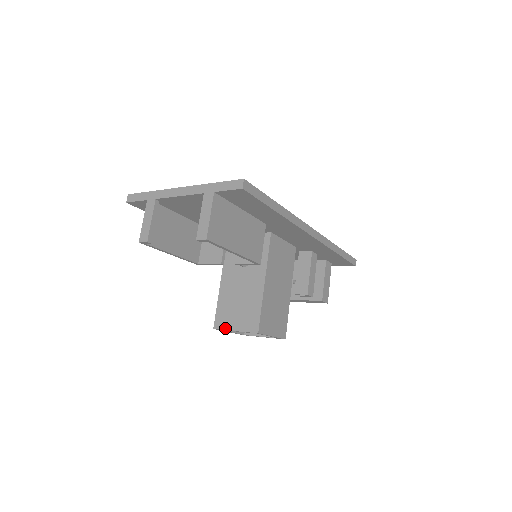
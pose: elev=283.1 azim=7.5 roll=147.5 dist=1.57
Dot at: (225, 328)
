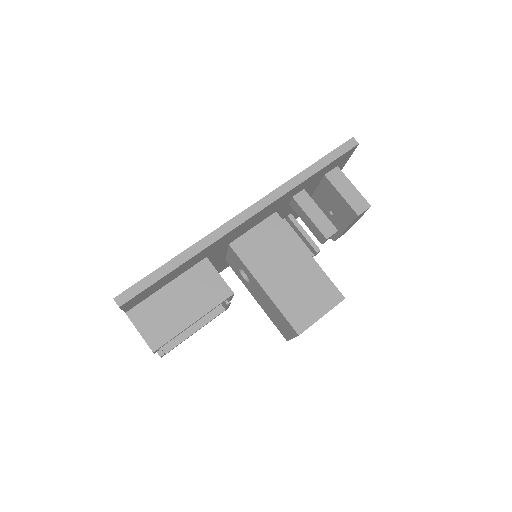
Dot at: (288, 338)
